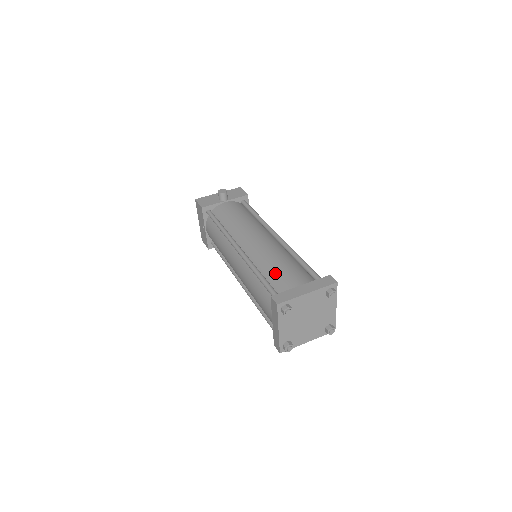
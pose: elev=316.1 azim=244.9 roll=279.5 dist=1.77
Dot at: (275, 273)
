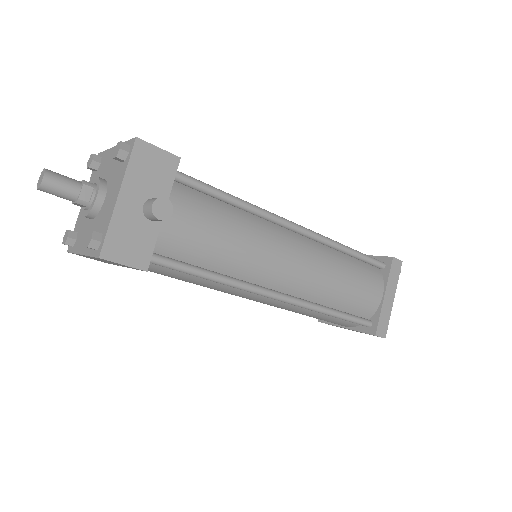
Dot at: (352, 300)
